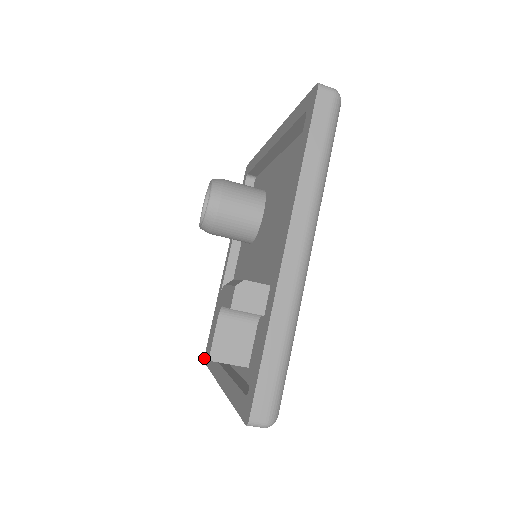
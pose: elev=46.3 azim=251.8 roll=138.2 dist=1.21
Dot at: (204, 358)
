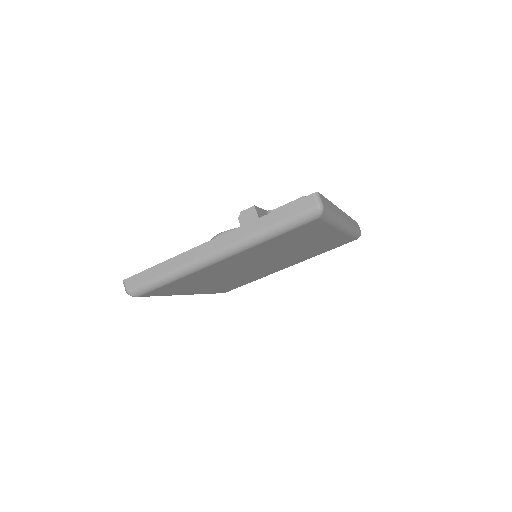
Dot at: (125, 280)
